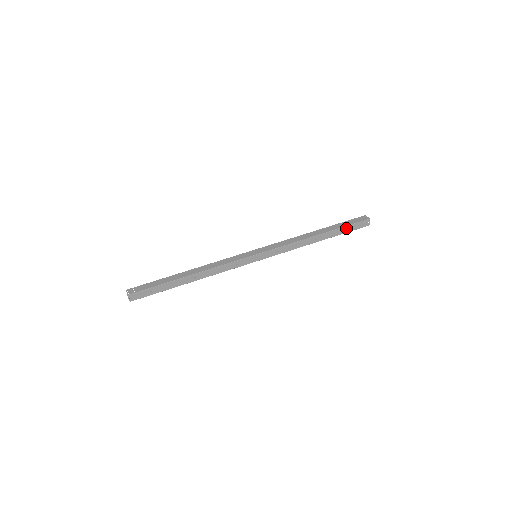
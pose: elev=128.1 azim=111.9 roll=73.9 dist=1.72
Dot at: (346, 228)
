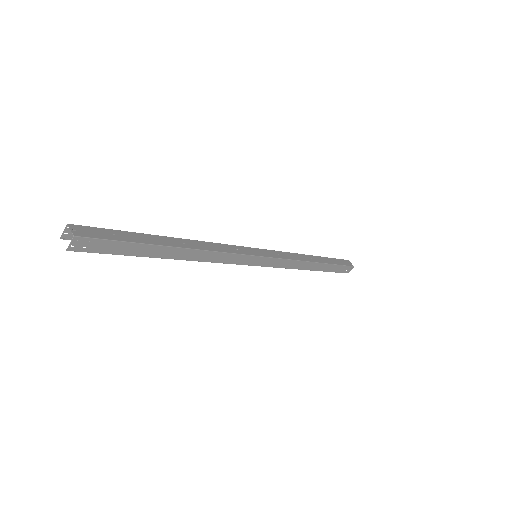
Dot at: (334, 260)
